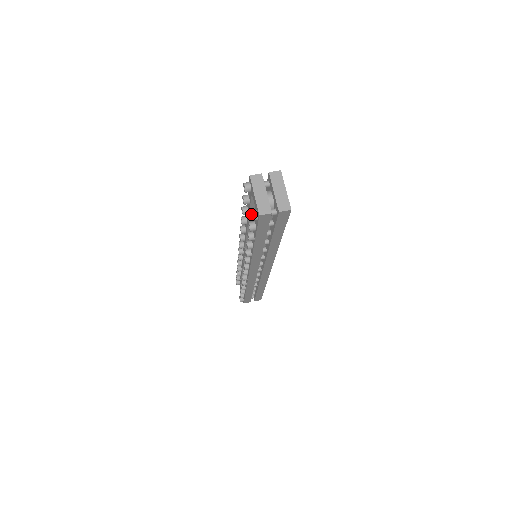
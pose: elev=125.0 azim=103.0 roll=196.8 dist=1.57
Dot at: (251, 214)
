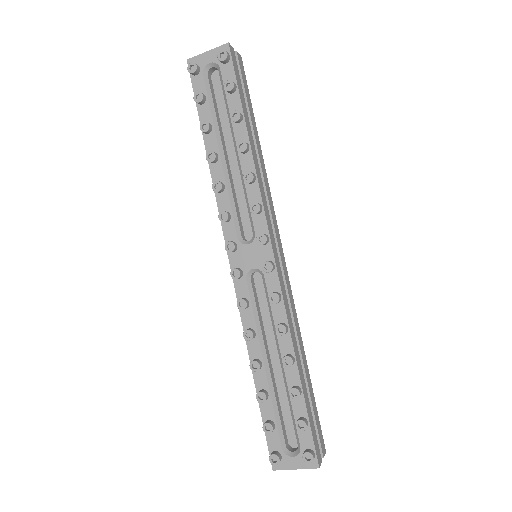
Dot at: (221, 50)
